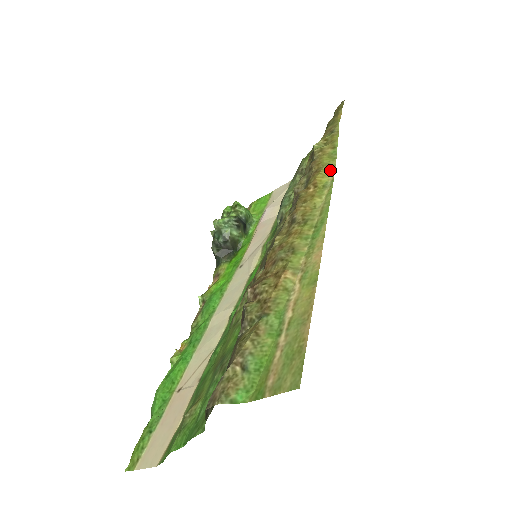
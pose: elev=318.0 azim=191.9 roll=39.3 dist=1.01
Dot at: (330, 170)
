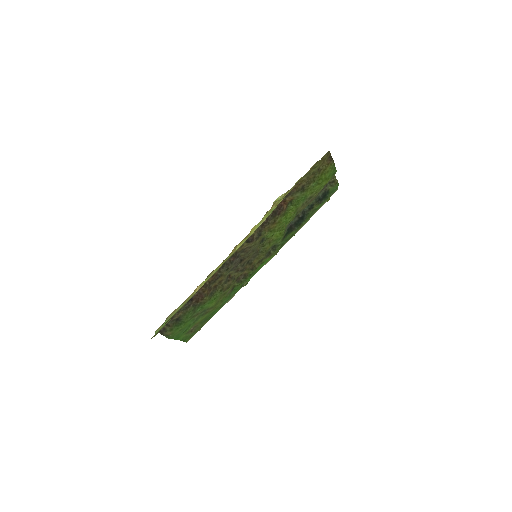
Dot at: (259, 225)
